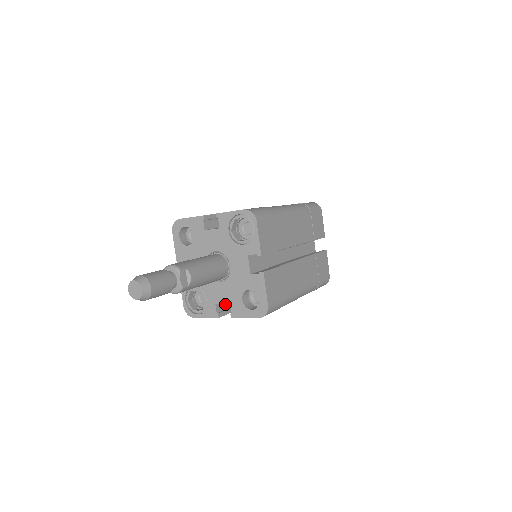
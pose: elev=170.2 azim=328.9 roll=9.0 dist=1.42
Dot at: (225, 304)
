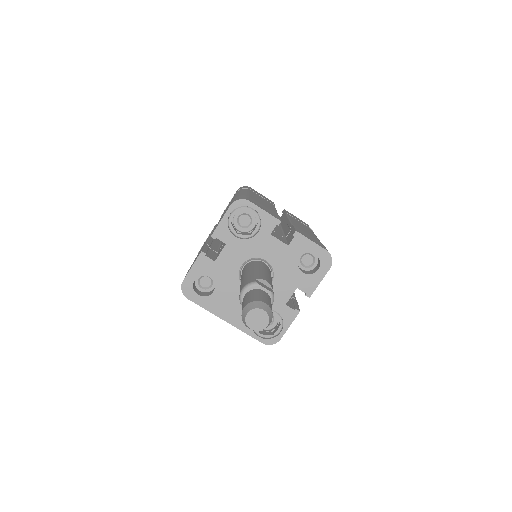
Dot at: (288, 301)
